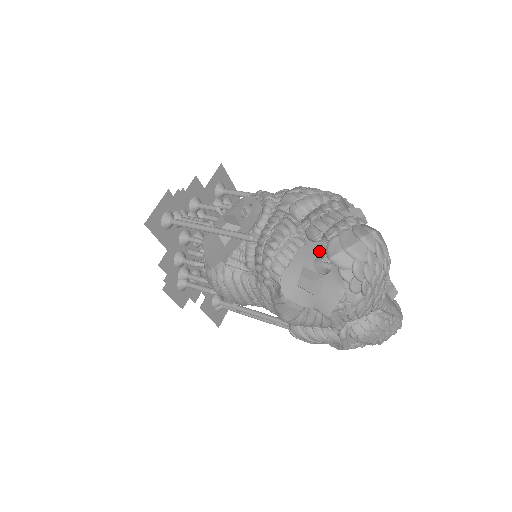
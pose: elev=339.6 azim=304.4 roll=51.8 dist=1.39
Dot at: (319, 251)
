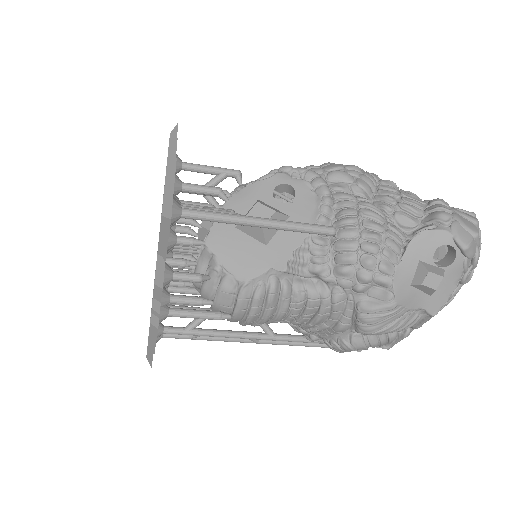
Dot at: (442, 240)
